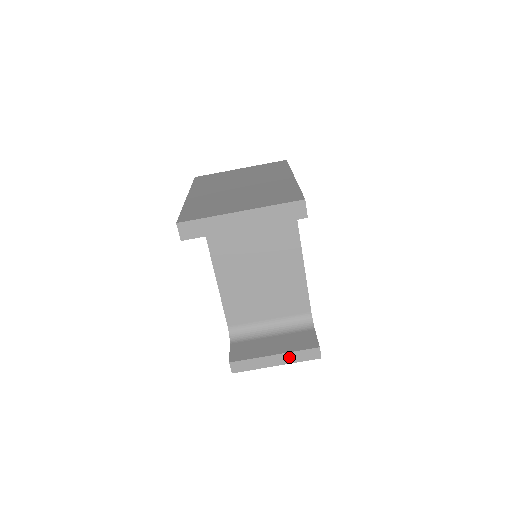
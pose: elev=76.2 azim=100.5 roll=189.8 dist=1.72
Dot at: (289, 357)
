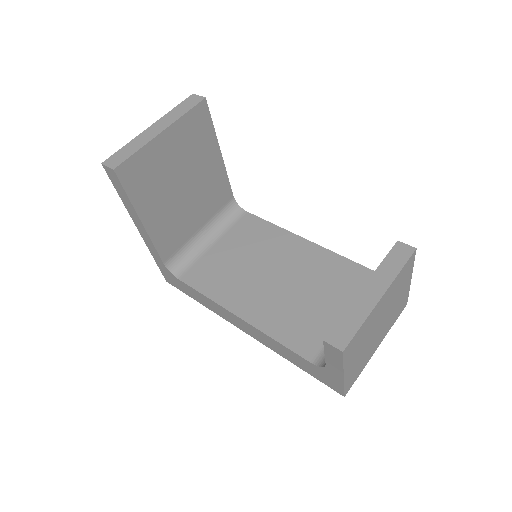
Dot at: (382, 276)
